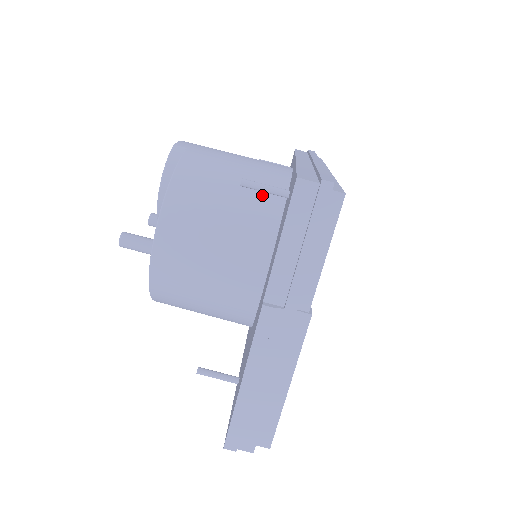
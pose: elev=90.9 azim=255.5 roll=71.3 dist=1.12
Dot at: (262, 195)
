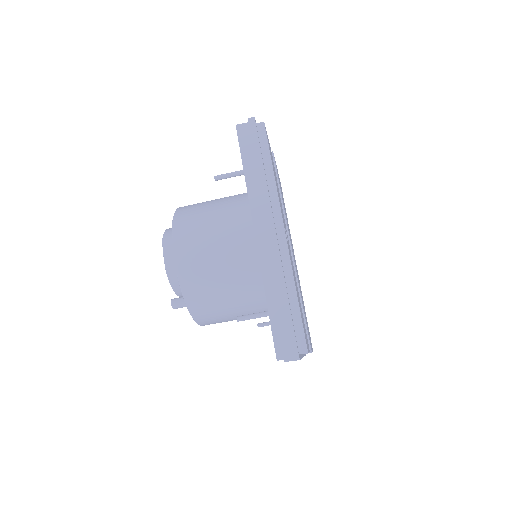
Dot at: (249, 291)
